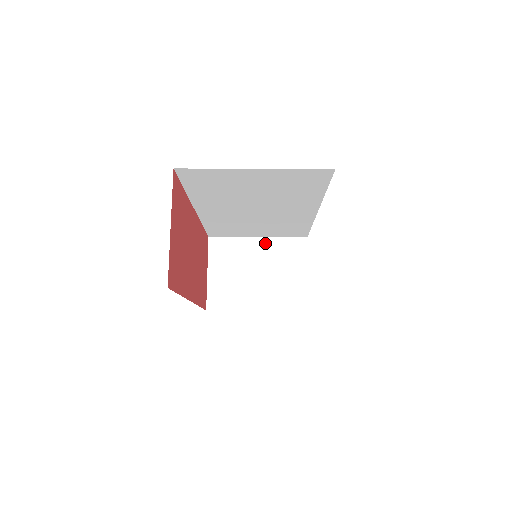
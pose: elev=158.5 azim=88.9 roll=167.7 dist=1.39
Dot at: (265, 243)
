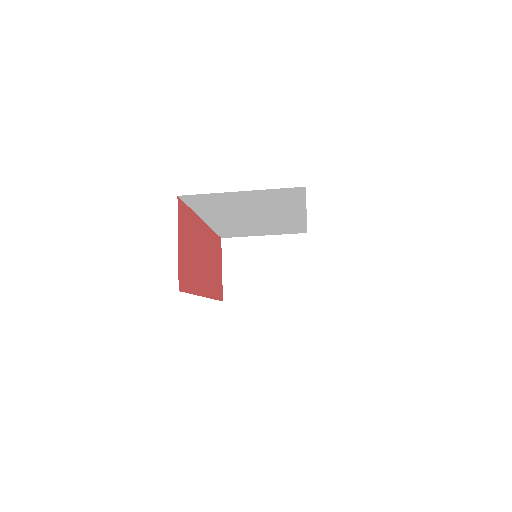
Dot at: (270, 240)
